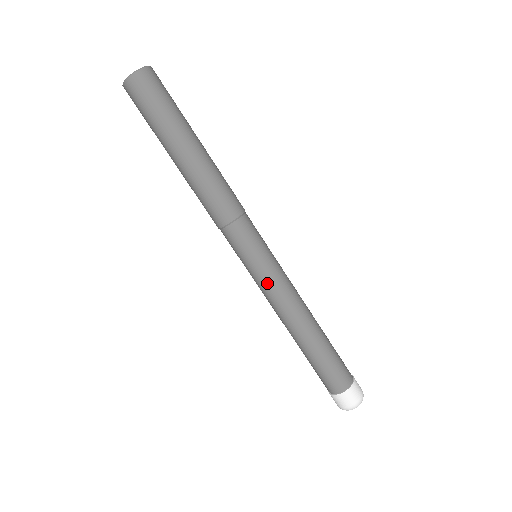
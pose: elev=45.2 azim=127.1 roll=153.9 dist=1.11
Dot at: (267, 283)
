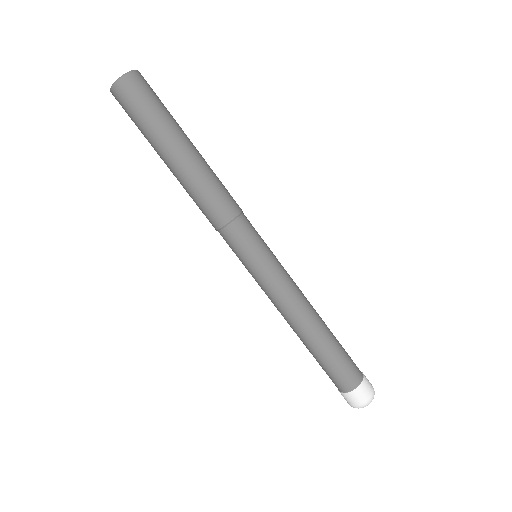
Dot at: (274, 279)
